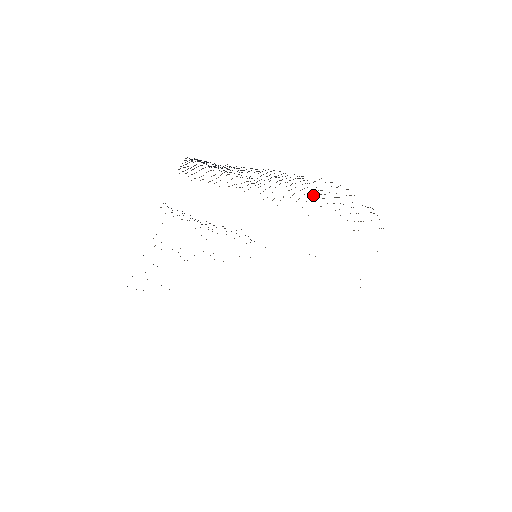
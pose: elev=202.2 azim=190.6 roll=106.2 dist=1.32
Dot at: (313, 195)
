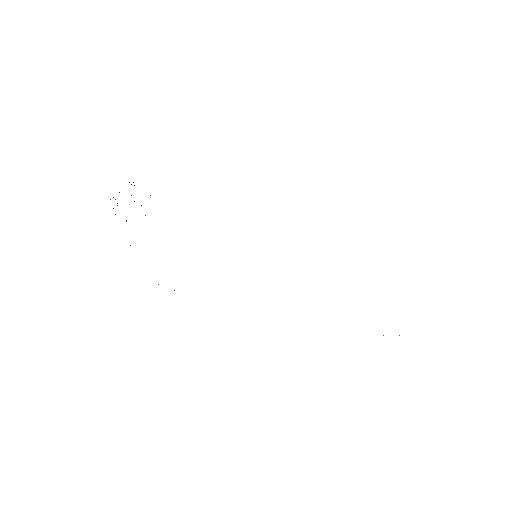
Dot at: occluded
